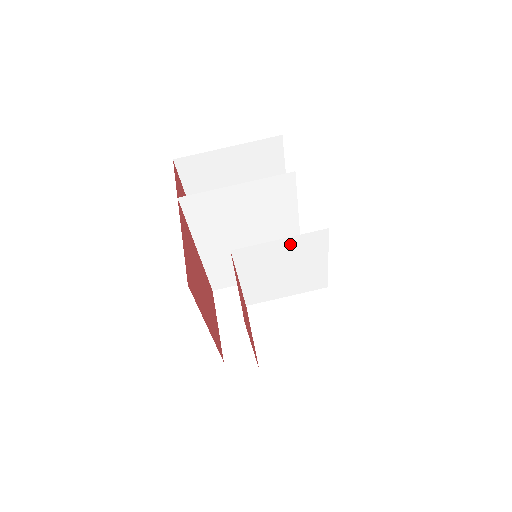
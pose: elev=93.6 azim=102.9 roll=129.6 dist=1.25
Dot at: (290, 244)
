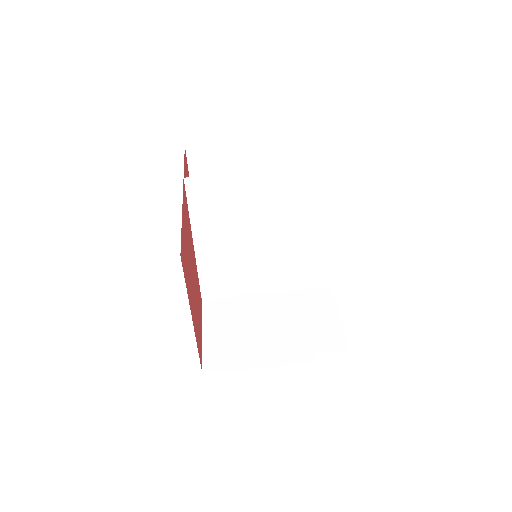
Dot at: (300, 217)
